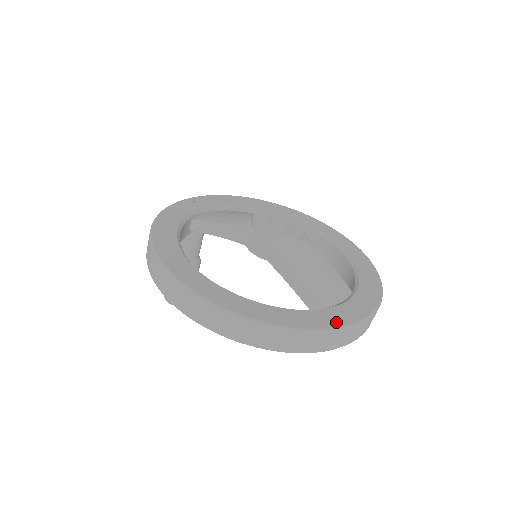
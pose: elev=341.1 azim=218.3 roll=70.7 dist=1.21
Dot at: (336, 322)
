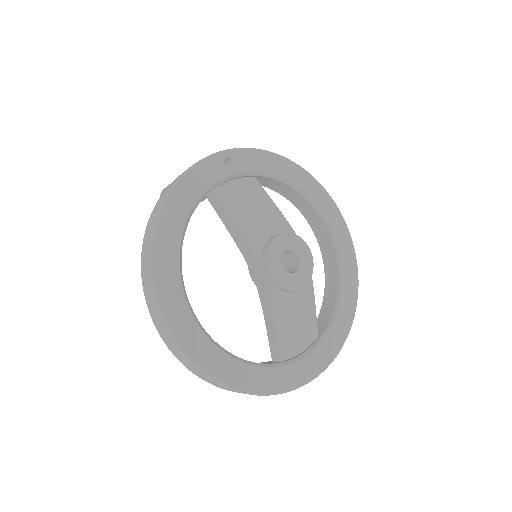
Dot at: (281, 386)
